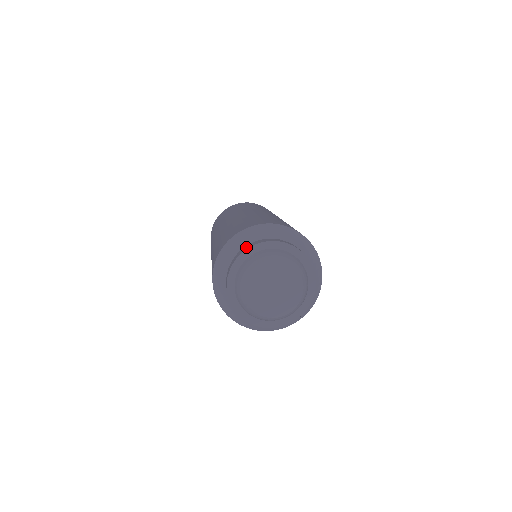
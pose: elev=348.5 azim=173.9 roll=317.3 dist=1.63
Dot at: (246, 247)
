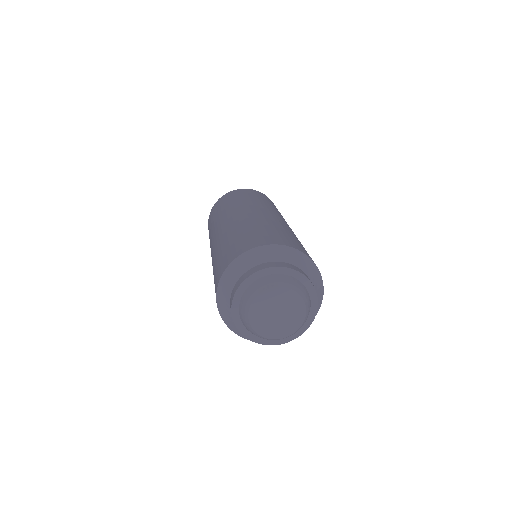
Dot at: (257, 268)
